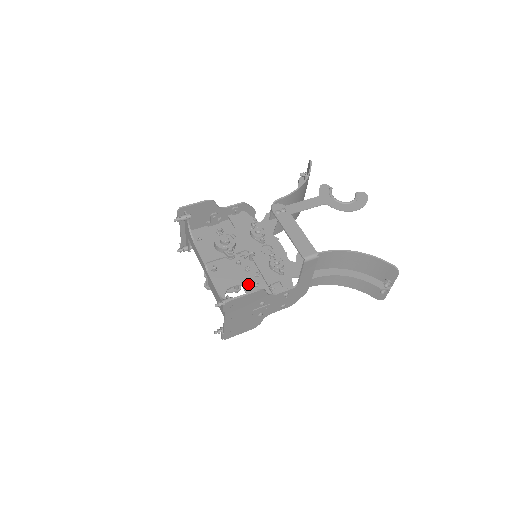
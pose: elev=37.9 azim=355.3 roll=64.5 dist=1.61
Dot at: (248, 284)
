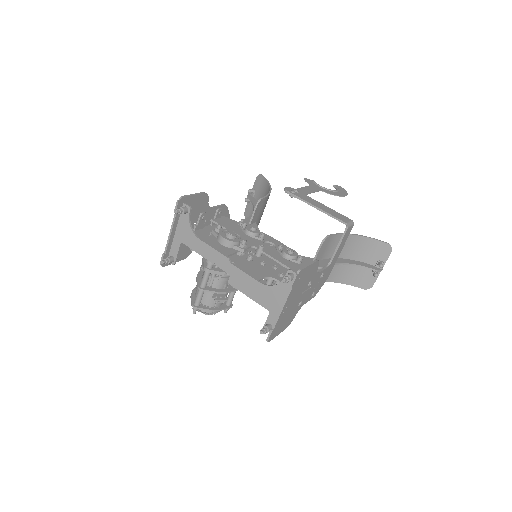
Dot at: (273, 276)
